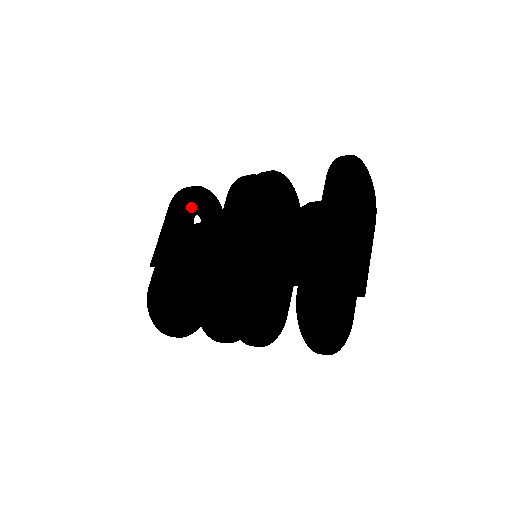
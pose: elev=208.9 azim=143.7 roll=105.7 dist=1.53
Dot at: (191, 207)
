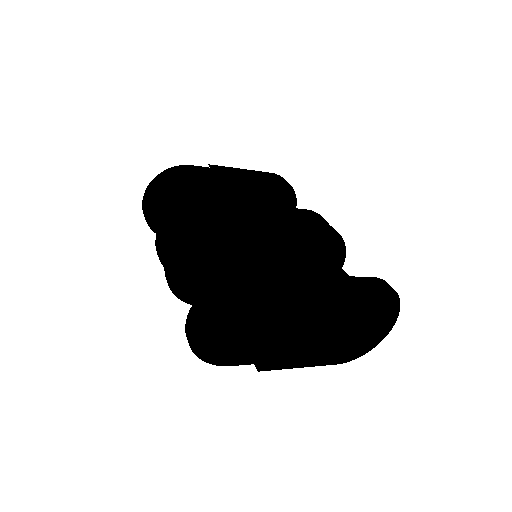
Dot at: (275, 196)
